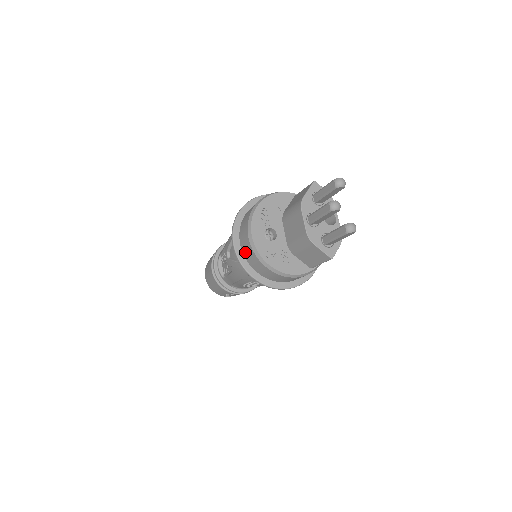
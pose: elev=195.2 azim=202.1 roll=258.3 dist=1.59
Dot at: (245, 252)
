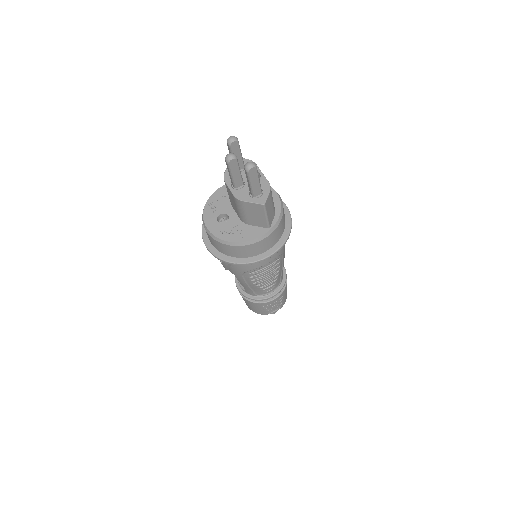
Dot at: (213, 245)
